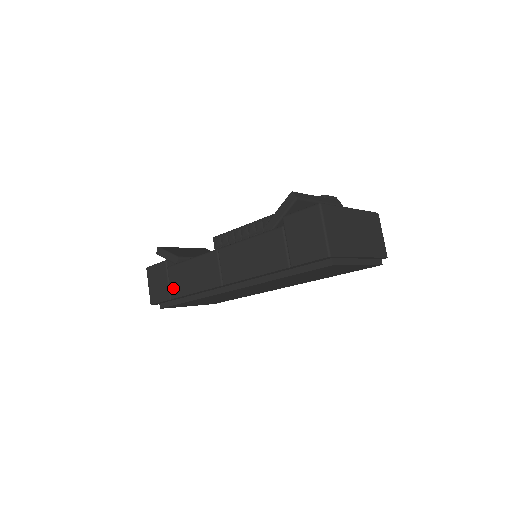
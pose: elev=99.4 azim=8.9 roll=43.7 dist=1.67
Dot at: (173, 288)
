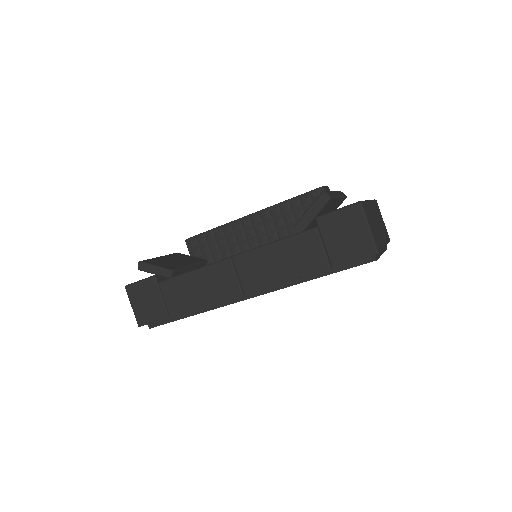
Dot at: (171, 305)
